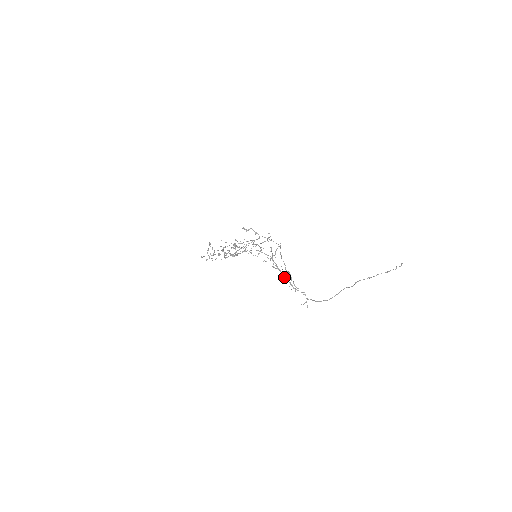
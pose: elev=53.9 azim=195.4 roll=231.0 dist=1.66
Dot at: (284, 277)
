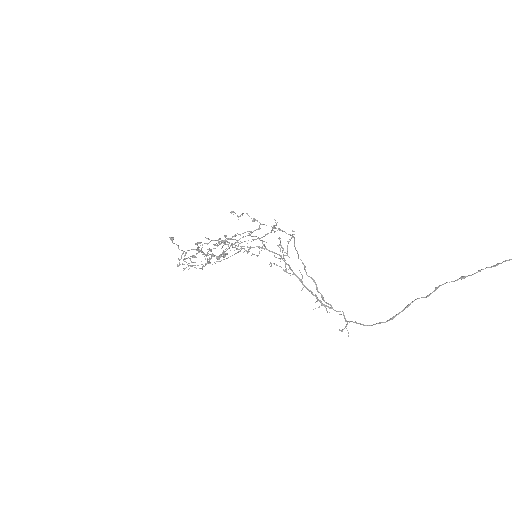
Dot at: (305, 287)
